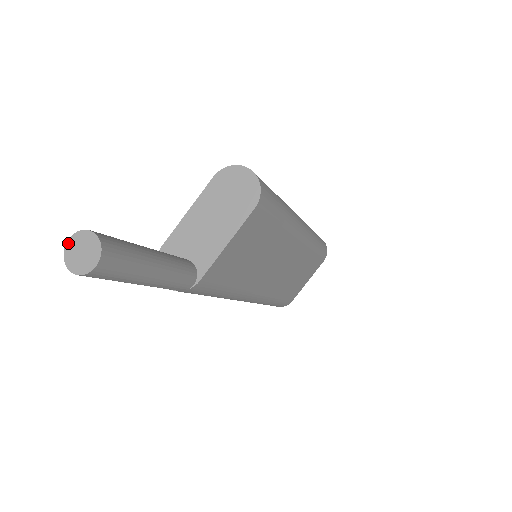
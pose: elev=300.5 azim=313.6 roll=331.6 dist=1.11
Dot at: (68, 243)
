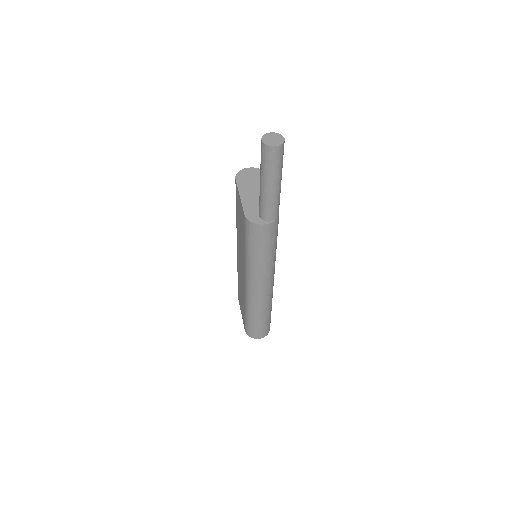
Dot at: (263, 141)
